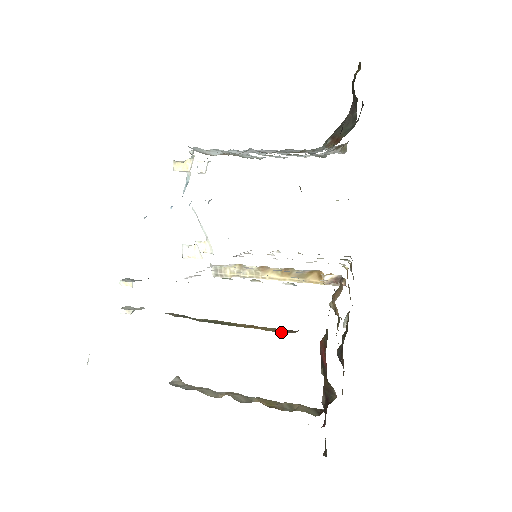
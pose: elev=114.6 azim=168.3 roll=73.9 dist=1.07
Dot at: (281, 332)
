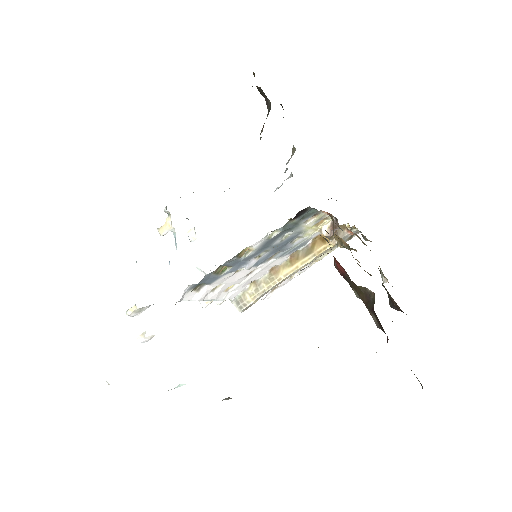
Dot at: occluded
